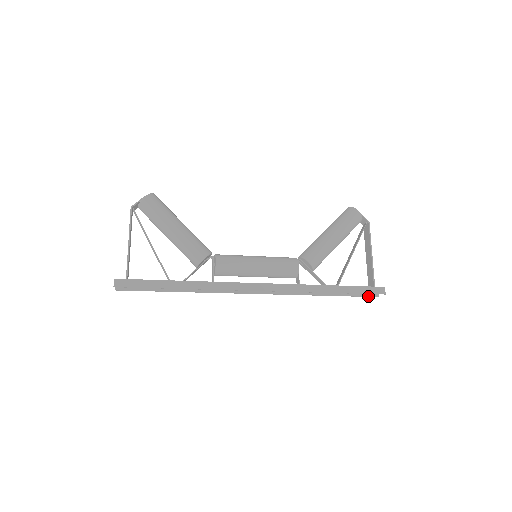
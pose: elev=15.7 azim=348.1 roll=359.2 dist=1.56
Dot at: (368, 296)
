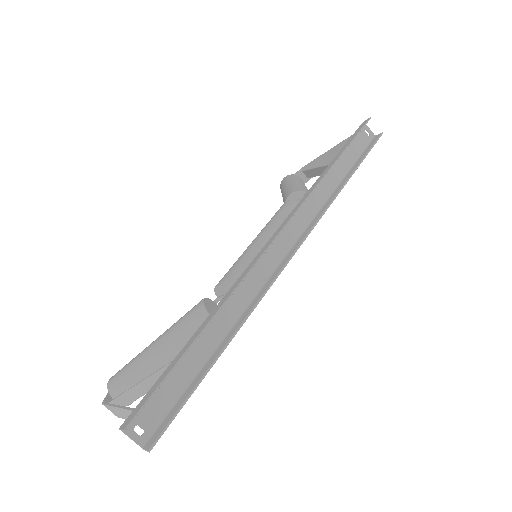
Dot at: (375, 142)
